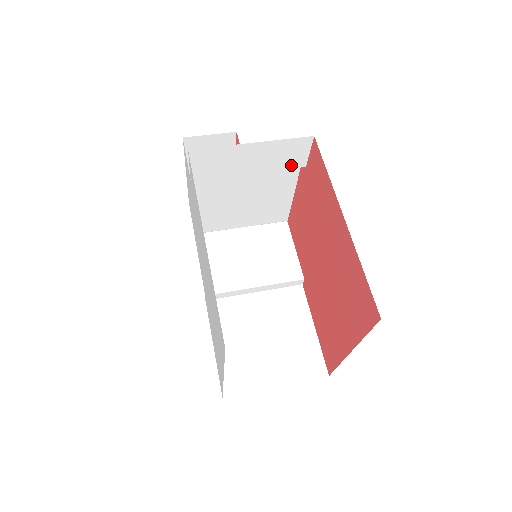
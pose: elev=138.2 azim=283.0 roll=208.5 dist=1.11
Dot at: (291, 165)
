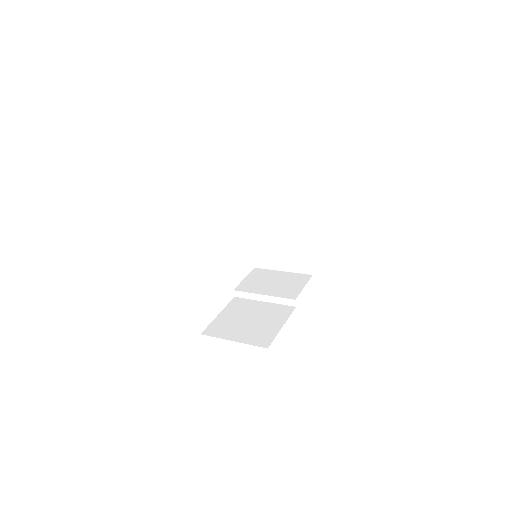
Dot at: (296, 213)
